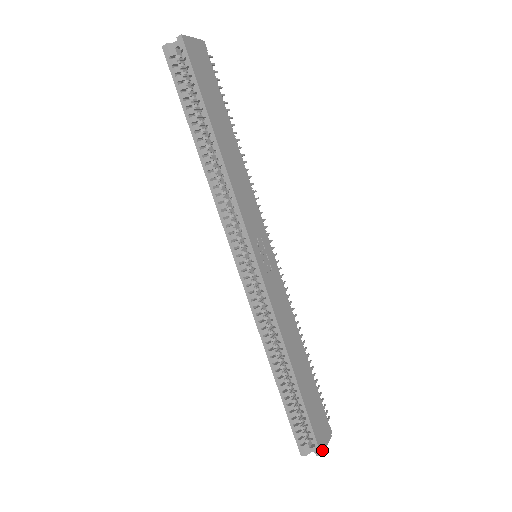
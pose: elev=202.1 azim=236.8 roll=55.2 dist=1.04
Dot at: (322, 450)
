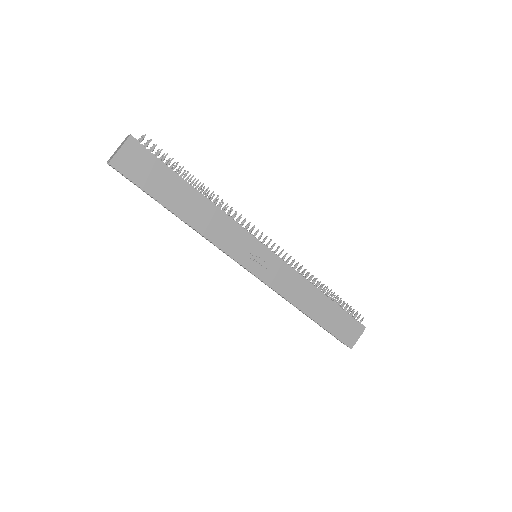
Dot at: (352, 345)
